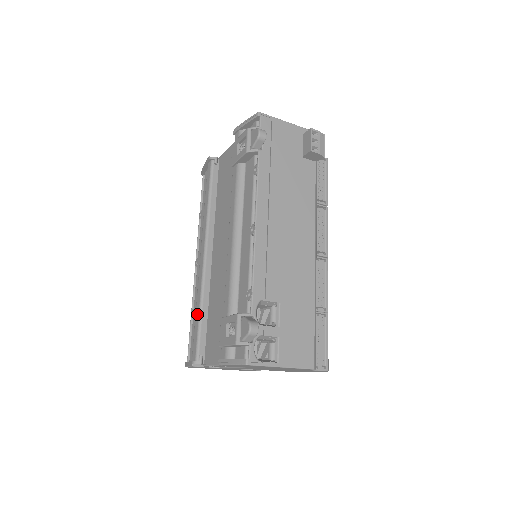
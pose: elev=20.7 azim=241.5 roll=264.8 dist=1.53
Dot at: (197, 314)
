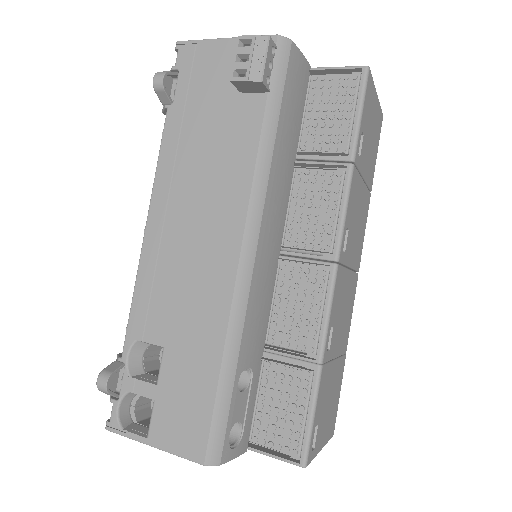
Dot at: occluded
